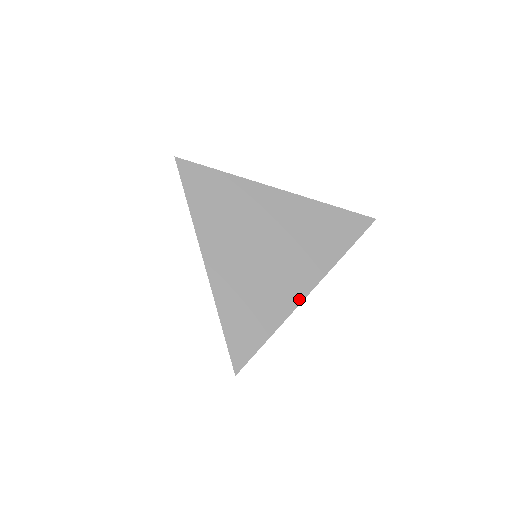
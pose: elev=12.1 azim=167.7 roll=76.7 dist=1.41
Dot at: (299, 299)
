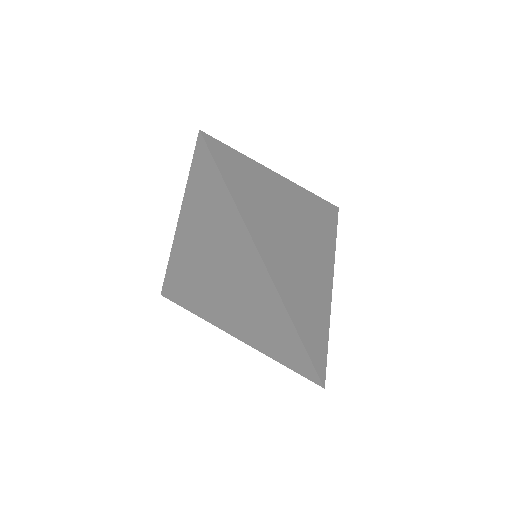
Dot at: (218, 325)
